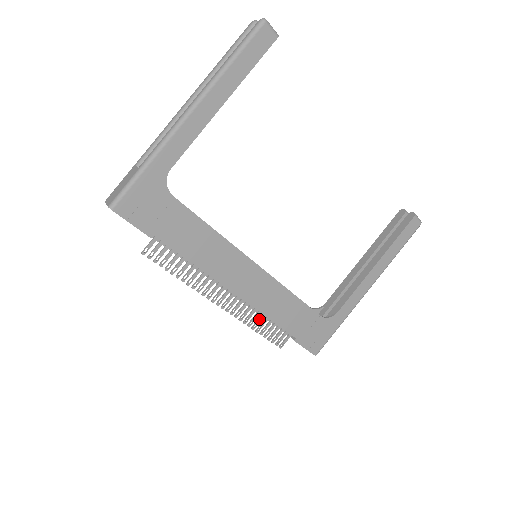
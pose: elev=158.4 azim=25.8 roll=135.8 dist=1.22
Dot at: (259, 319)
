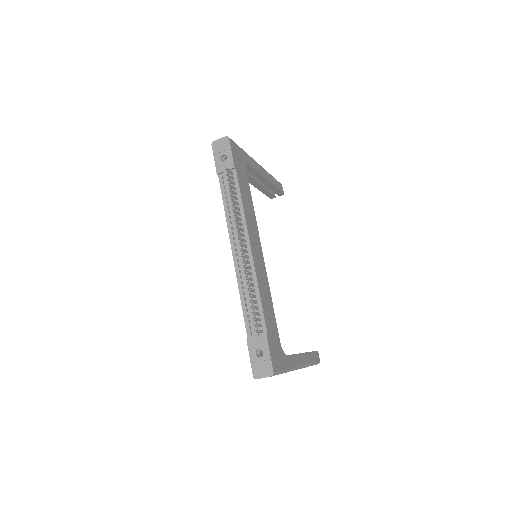
Dot at: (252, 289)
